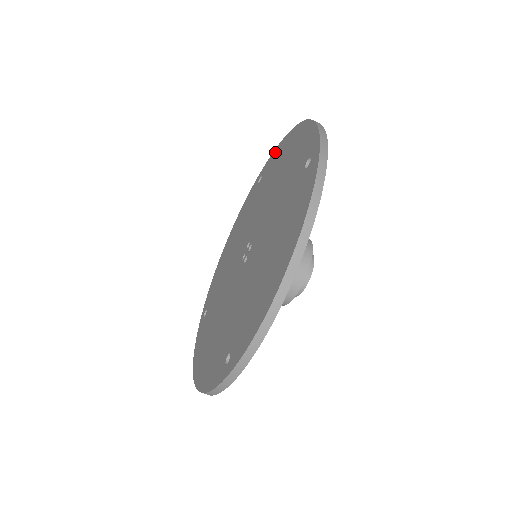
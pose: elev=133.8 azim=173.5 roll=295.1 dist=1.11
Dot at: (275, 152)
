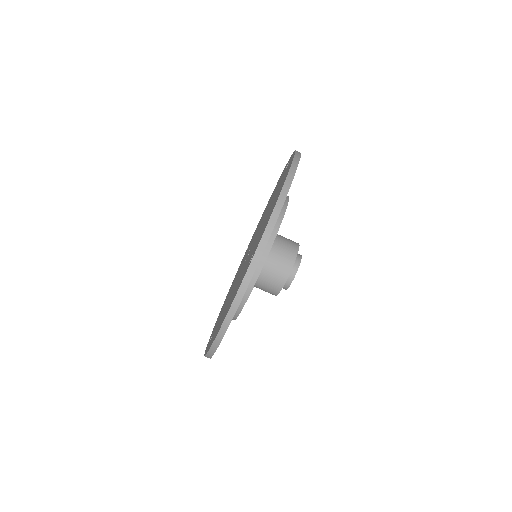
Dot at: (257, 225)
